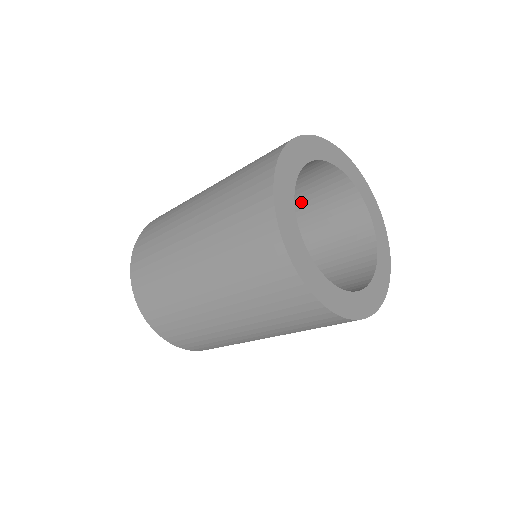
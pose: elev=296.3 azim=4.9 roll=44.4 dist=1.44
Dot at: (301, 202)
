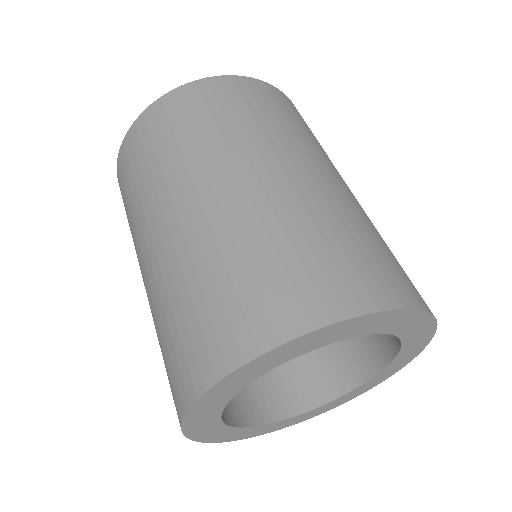
Dot at: occluded
